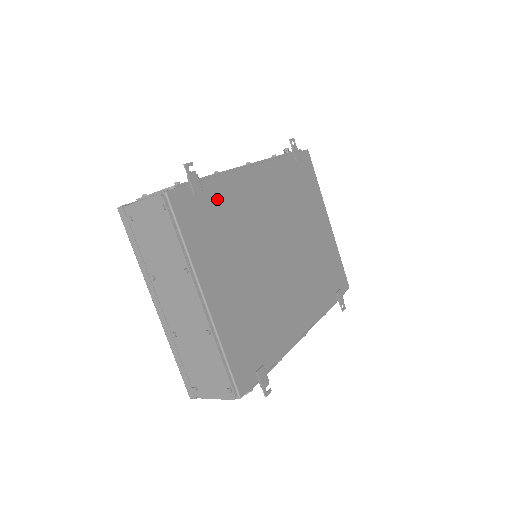
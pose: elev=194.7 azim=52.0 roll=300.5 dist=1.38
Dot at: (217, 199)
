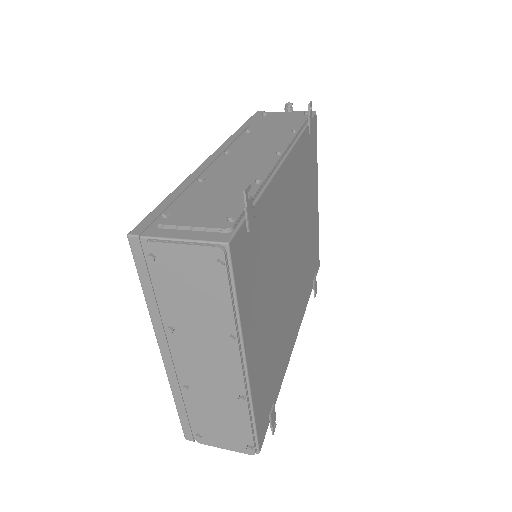
Dot at: (262, 224)
